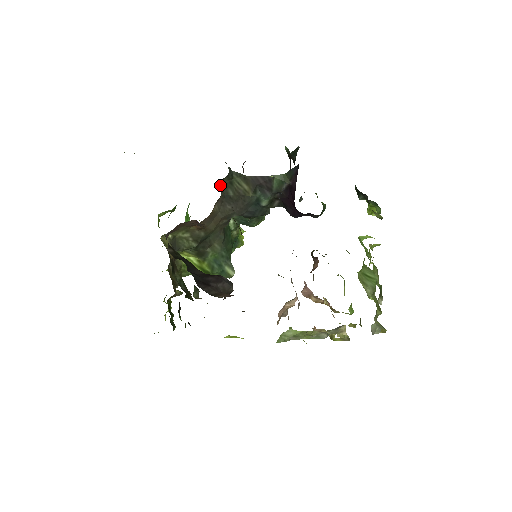
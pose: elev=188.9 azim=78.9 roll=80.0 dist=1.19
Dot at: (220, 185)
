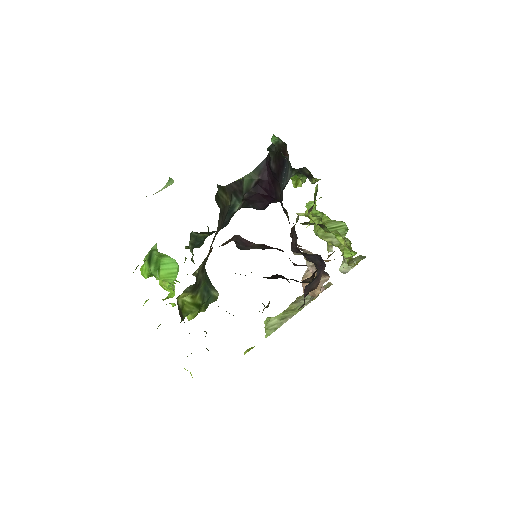
Dot at: occluded
